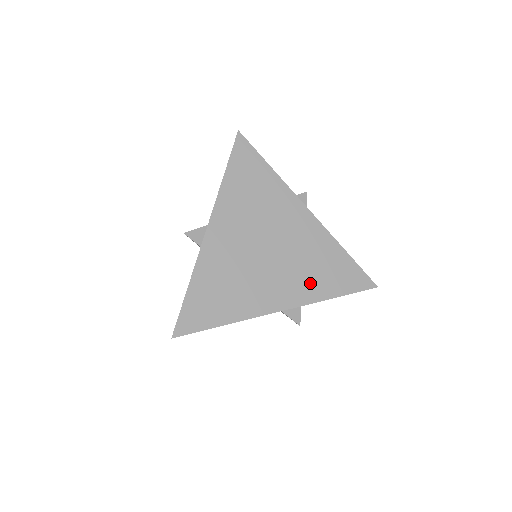
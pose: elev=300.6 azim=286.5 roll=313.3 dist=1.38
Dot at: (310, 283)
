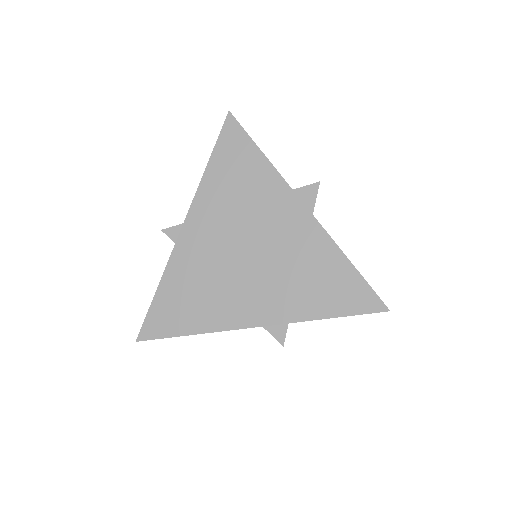
Dot at: (297, 297)
